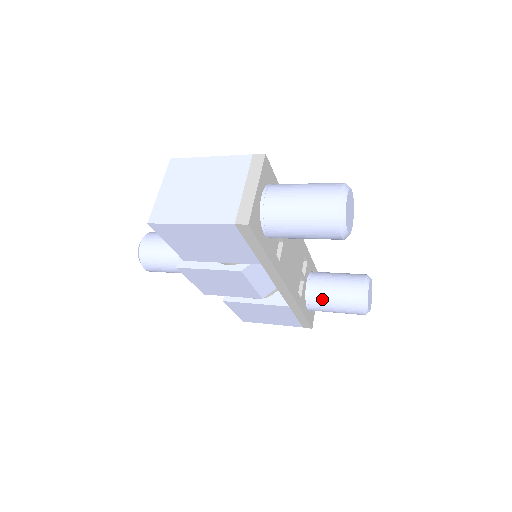
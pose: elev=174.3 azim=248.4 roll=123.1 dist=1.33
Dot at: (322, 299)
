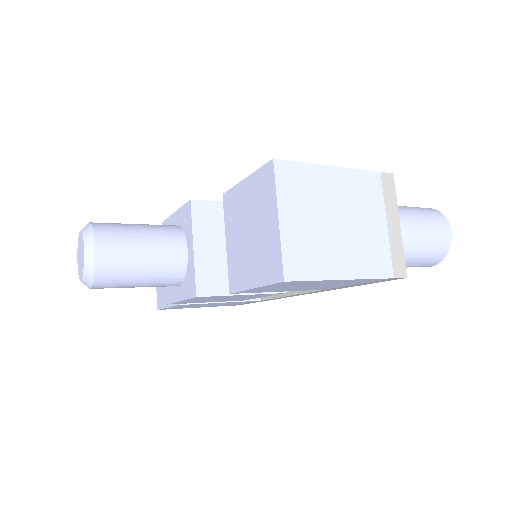
Dot at: occluded
